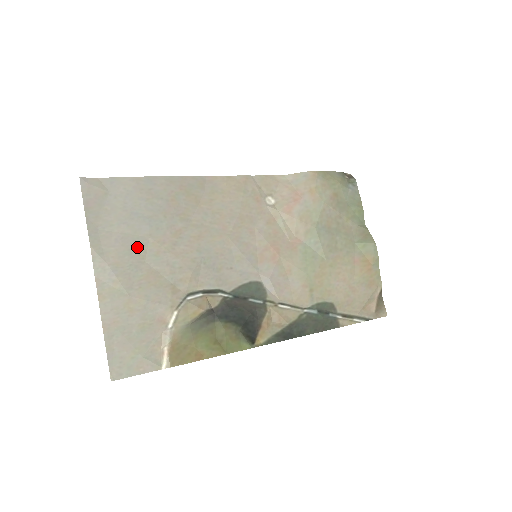
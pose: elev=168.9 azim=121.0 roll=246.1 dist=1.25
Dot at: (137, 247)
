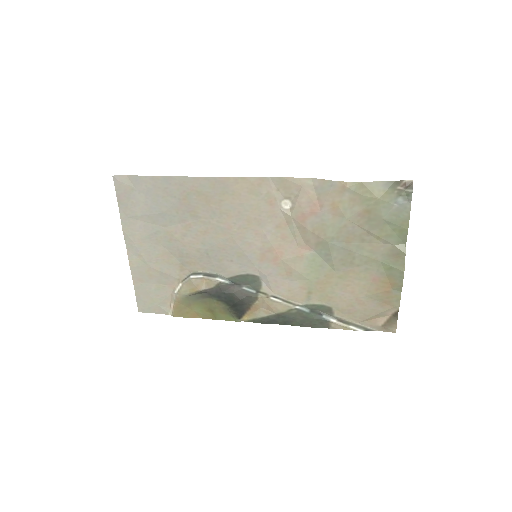
Dot at: (155, 234)
